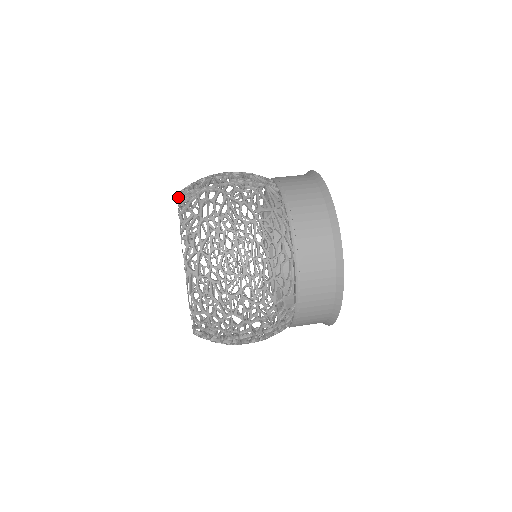
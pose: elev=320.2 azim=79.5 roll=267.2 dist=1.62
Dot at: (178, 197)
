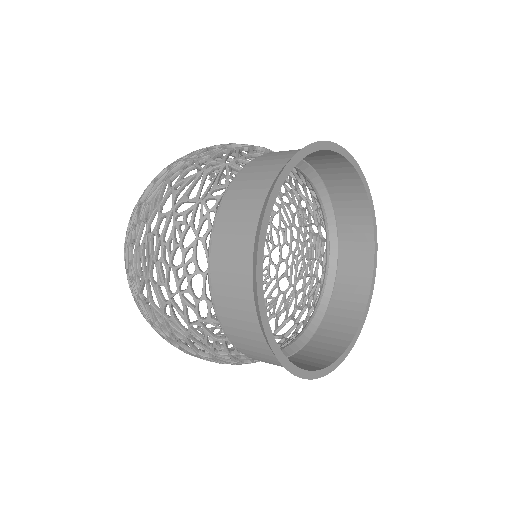
Dot at: occluded
